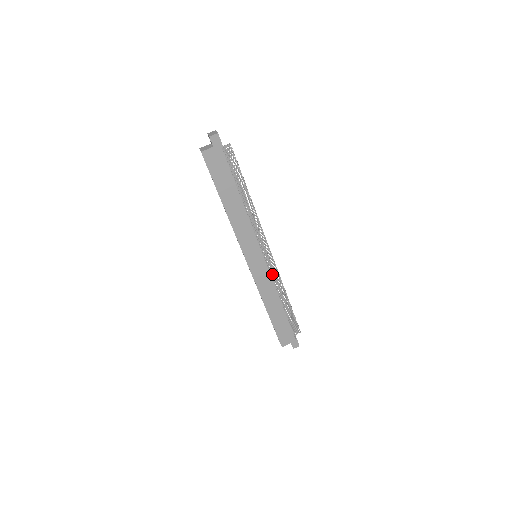
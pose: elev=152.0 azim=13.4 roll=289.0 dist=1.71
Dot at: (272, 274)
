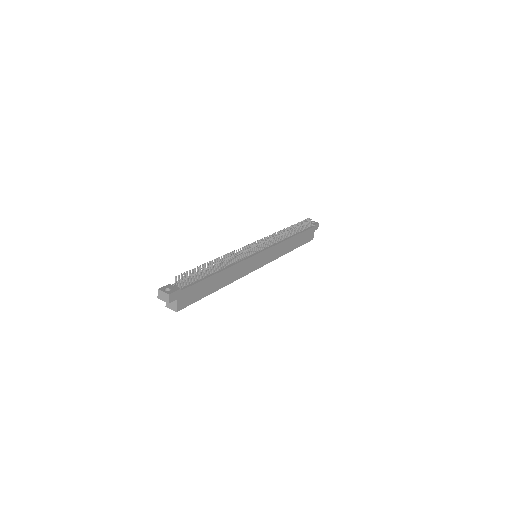
Dot at: (273, 242)
